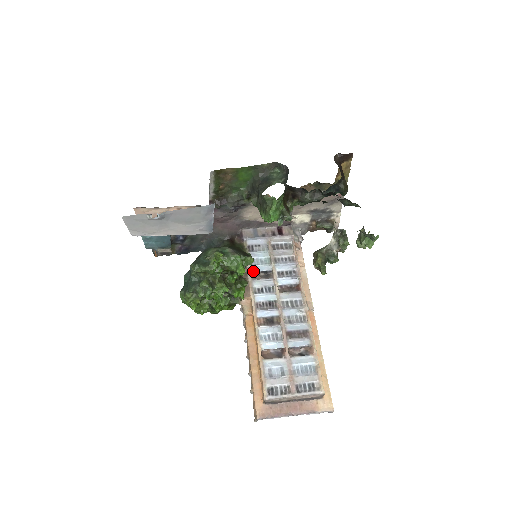
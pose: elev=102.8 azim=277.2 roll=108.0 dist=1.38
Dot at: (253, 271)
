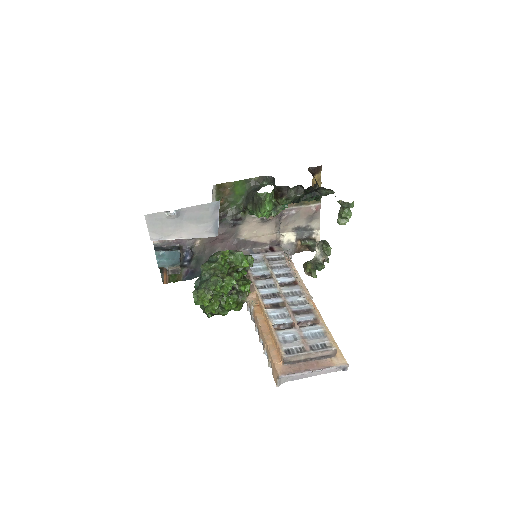
Dot at: (254, 275)
